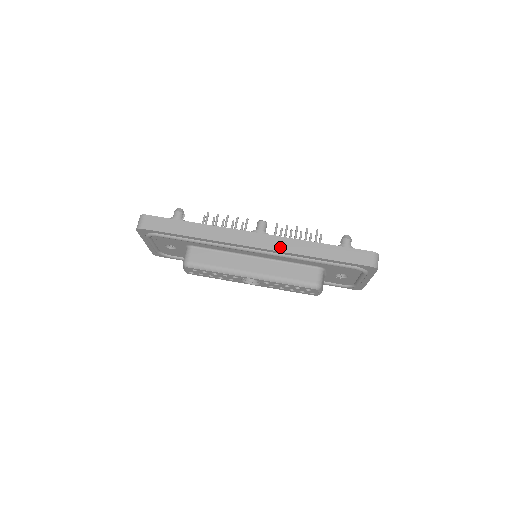
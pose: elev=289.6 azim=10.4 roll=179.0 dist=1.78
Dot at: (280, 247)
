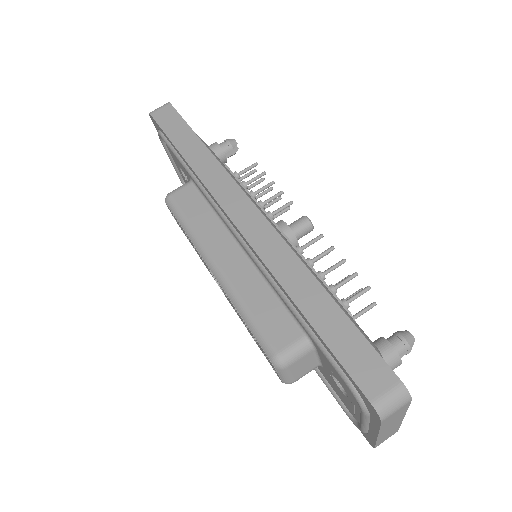
Dot at: (263, 248)
